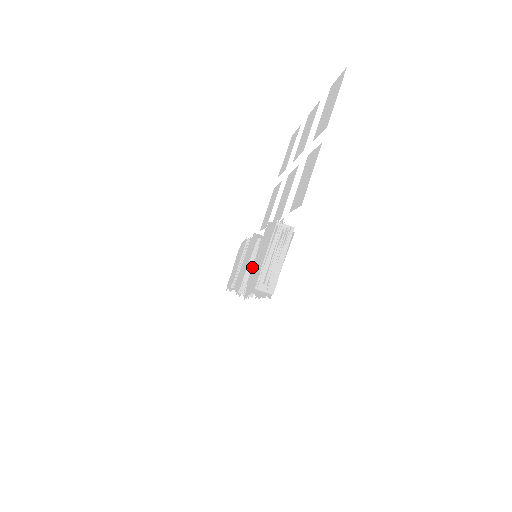
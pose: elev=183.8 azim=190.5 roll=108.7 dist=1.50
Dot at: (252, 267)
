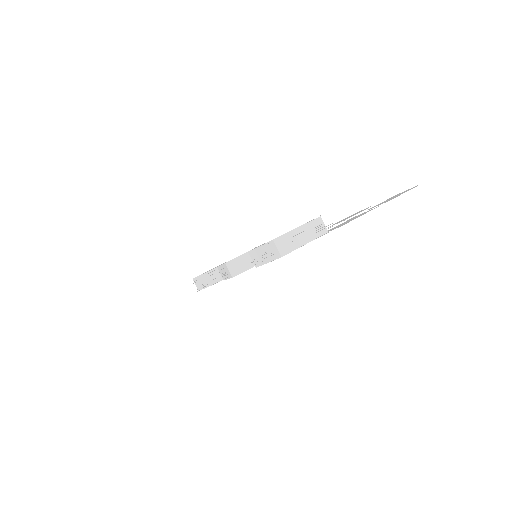
Dot at: occluded
